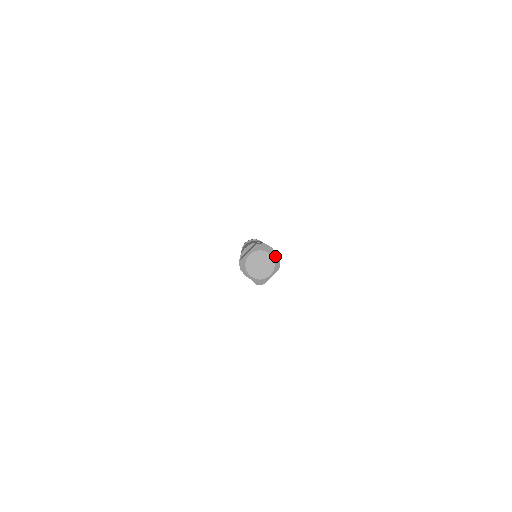
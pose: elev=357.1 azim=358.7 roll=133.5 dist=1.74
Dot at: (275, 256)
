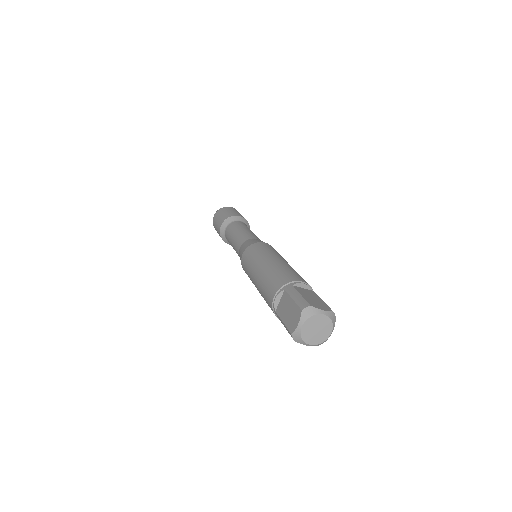
Dot at: (328, 312)
